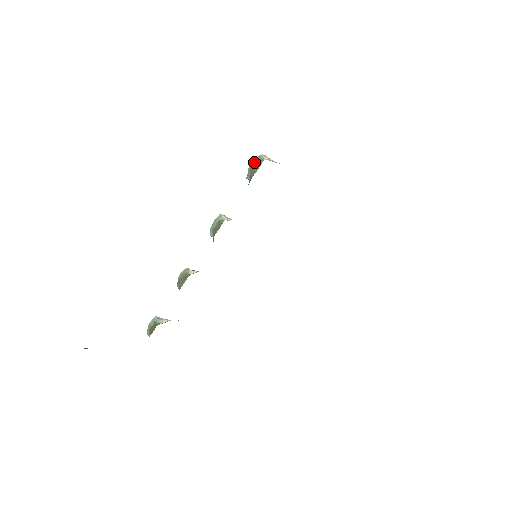
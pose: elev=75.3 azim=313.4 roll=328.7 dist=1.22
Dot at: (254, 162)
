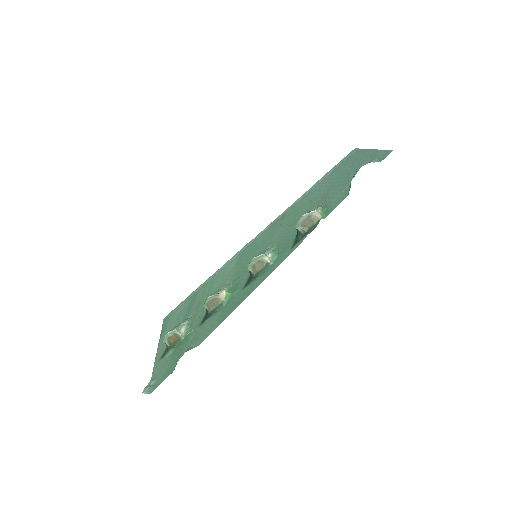
Dot at: (308, 217)
